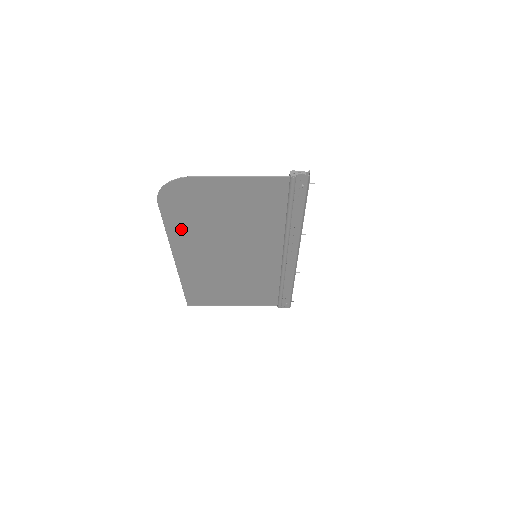
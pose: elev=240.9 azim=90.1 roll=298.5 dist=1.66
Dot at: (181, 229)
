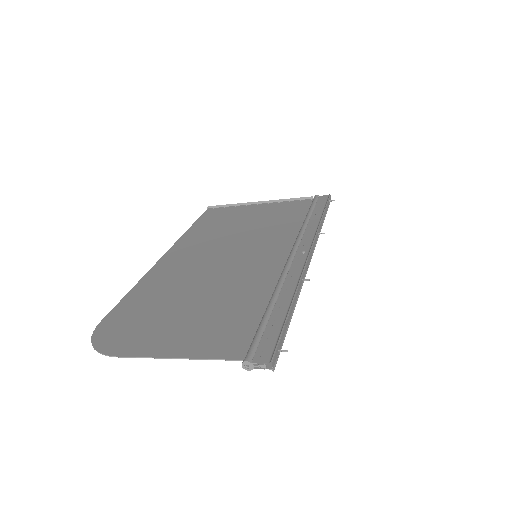
Dot at: (147, 291)
